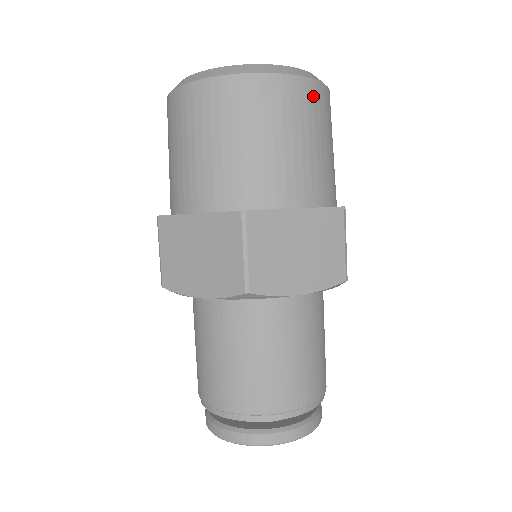
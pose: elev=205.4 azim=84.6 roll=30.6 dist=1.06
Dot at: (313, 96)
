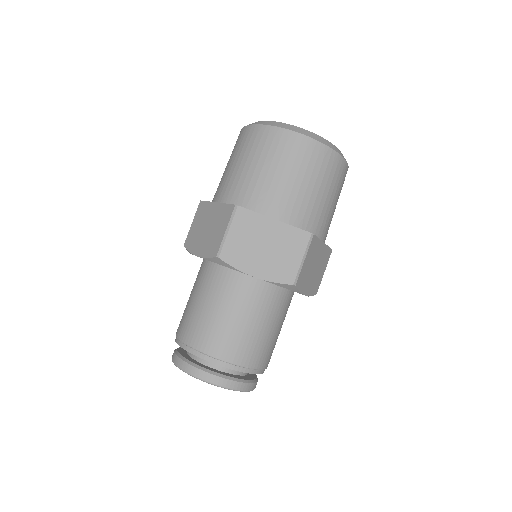
Dot at: occluded
